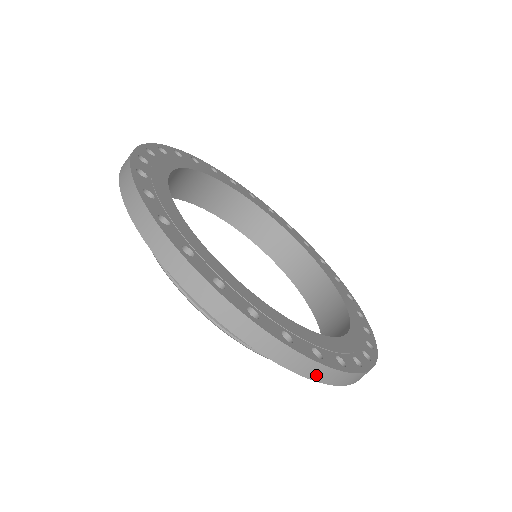
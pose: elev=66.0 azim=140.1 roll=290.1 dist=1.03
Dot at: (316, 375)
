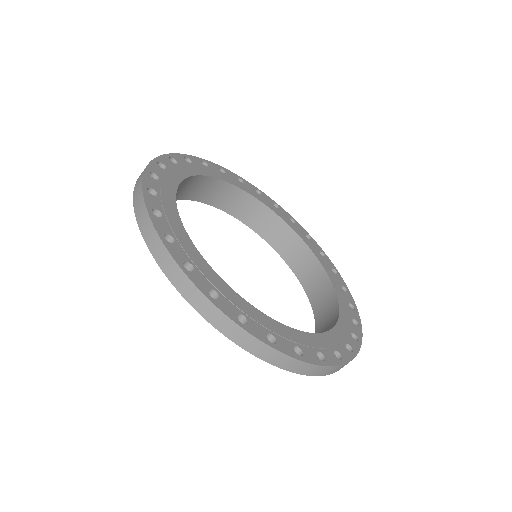
Dot at: occluded
